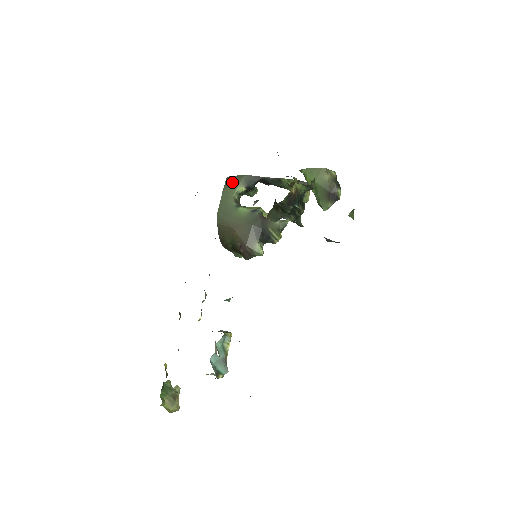
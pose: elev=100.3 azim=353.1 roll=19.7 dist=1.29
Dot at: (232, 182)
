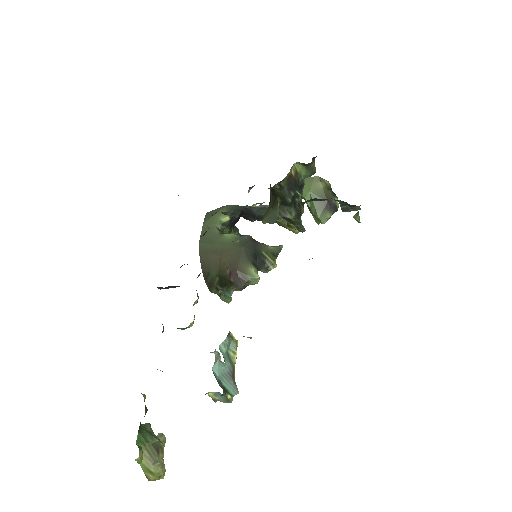
Dot at: occluded
